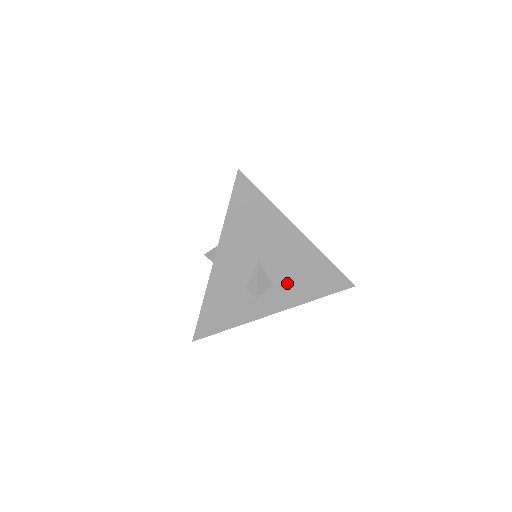
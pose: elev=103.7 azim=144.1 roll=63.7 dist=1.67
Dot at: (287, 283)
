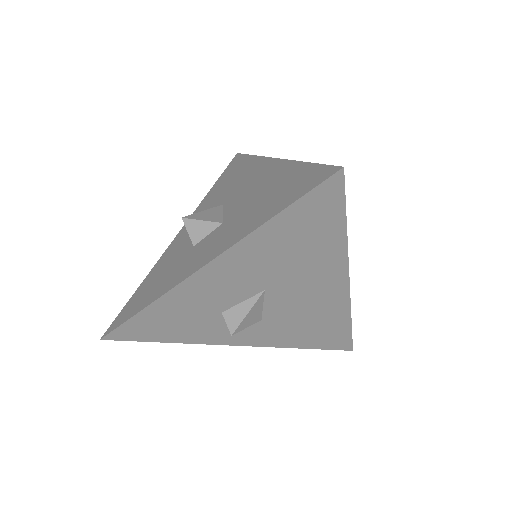
Dot at: (280, 324)
